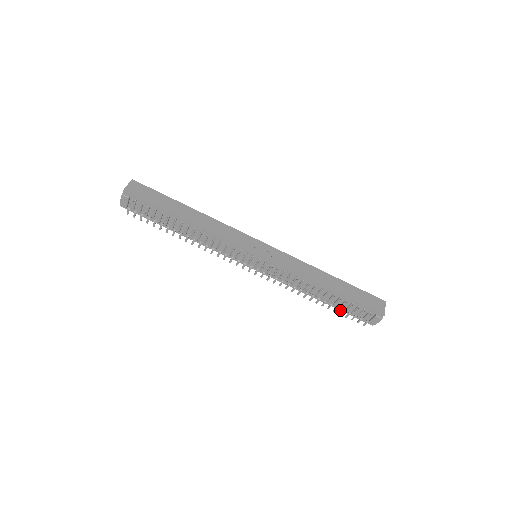
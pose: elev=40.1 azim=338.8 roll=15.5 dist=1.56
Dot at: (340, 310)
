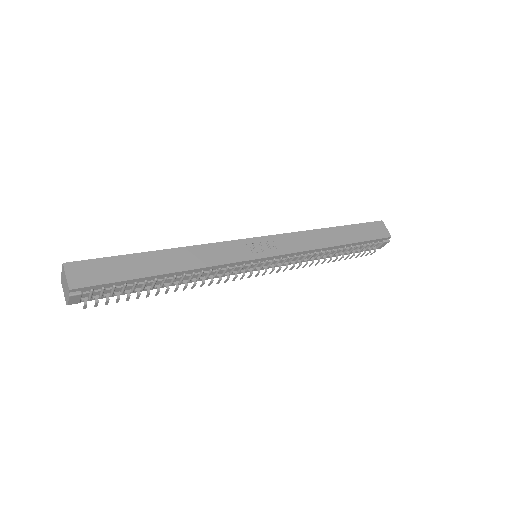
Dot at: occluded
